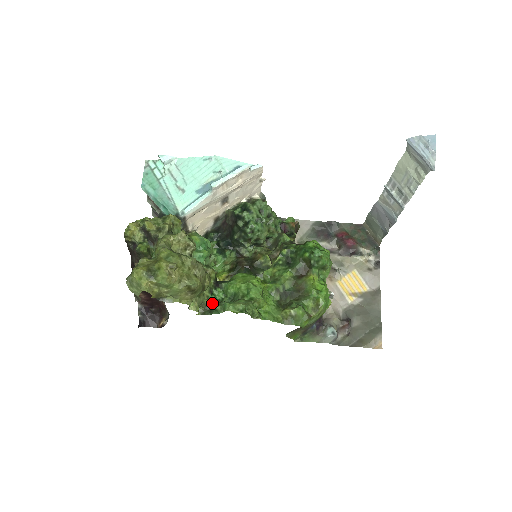
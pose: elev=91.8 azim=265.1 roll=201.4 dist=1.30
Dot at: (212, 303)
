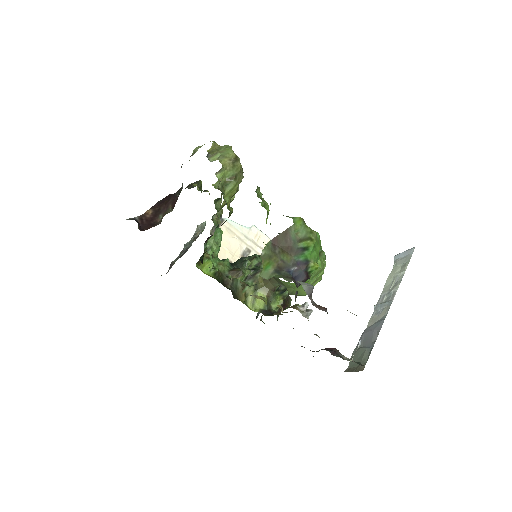
Dot at: occluded
